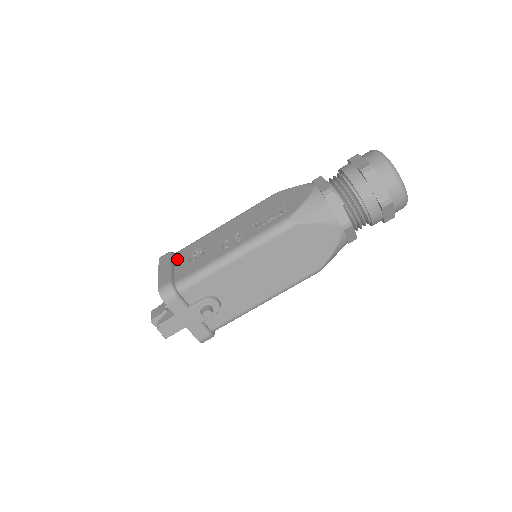
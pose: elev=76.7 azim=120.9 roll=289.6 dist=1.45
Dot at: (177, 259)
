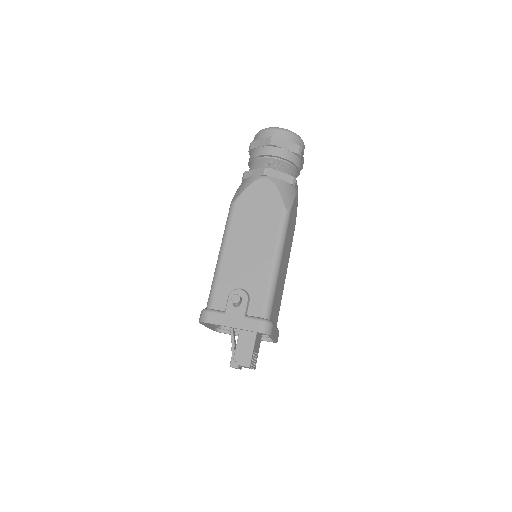
Dot at: occluded
